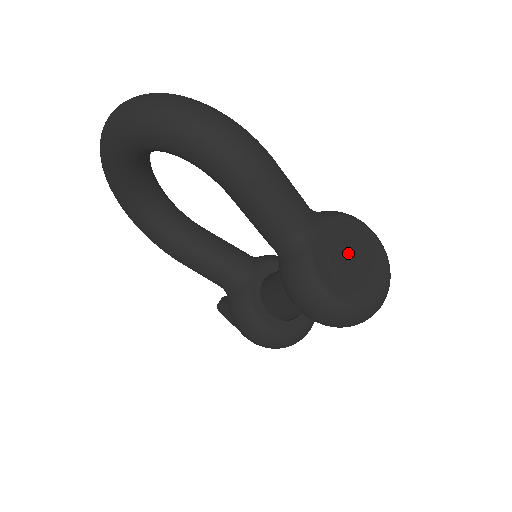
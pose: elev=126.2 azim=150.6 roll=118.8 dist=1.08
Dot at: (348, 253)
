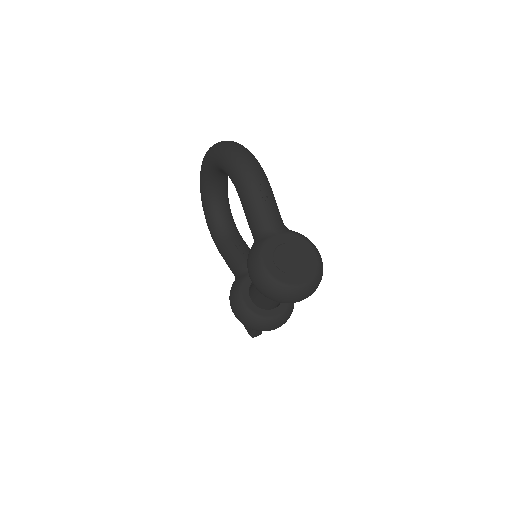
Dot at: (291, 254)
